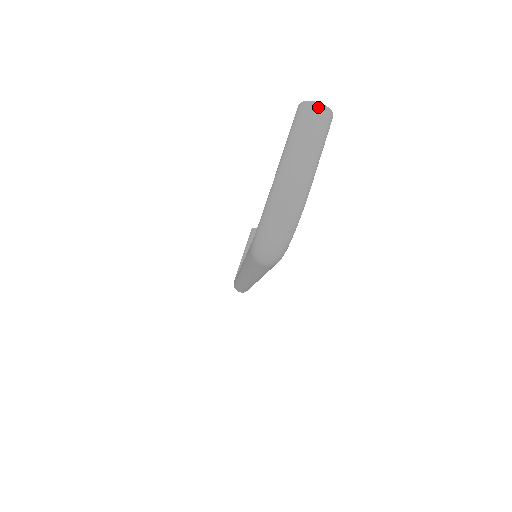
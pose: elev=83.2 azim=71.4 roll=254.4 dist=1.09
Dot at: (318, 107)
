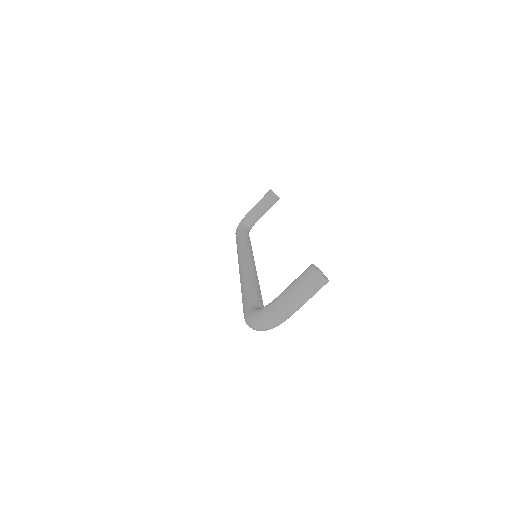
Dot at: (321, 279)
